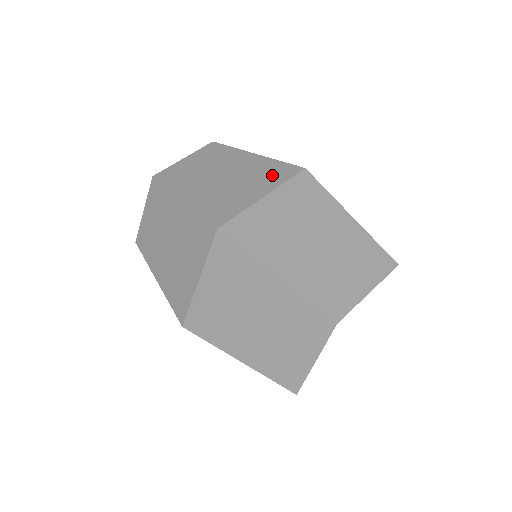
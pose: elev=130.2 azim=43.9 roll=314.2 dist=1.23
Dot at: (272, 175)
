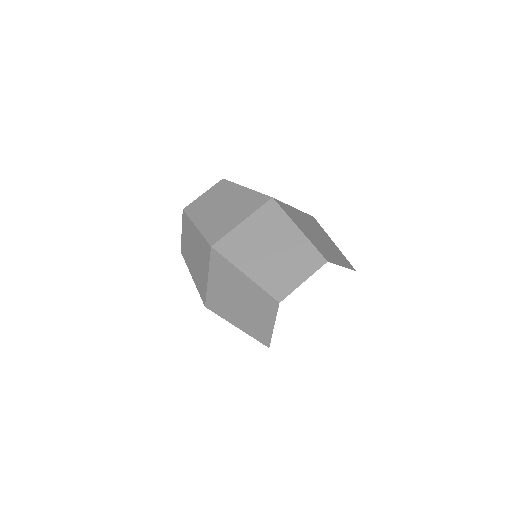
Dot at: occluded
